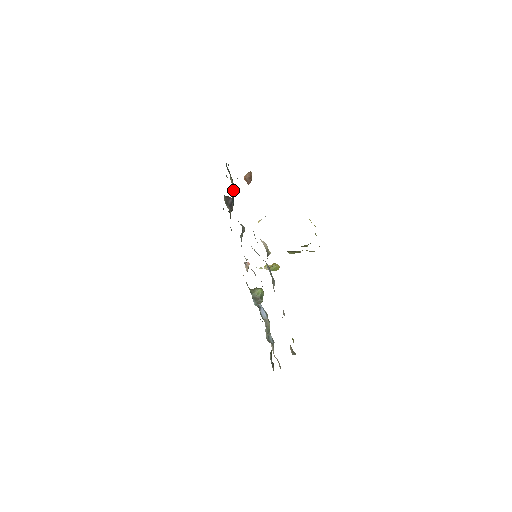
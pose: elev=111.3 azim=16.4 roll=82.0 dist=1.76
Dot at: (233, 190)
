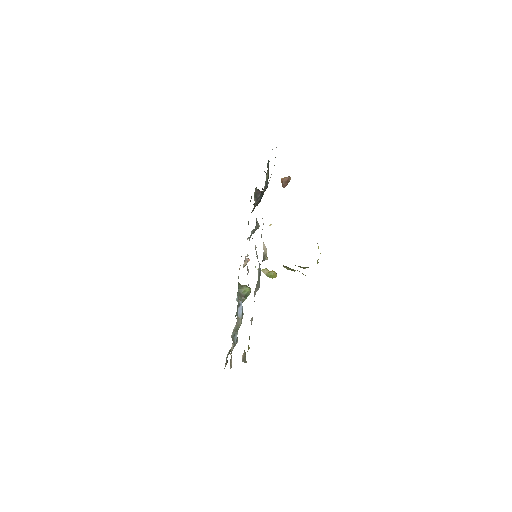
Dot at: occluded
